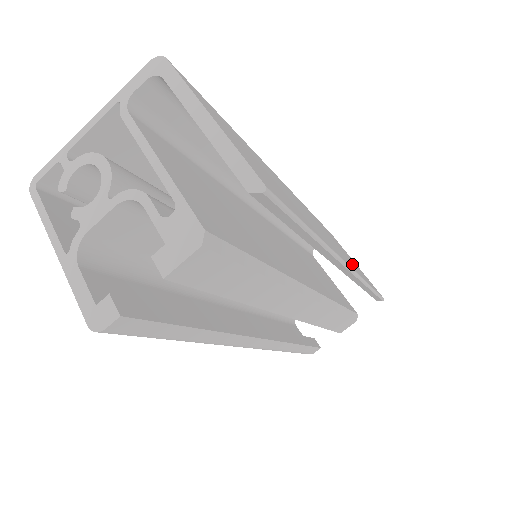
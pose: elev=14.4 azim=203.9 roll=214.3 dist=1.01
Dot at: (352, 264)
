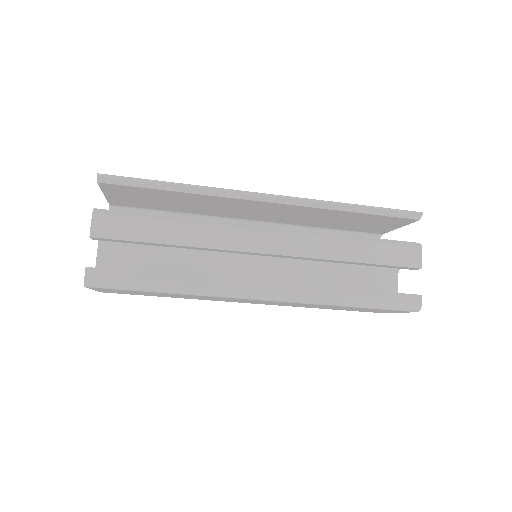
Dot at: occluded
